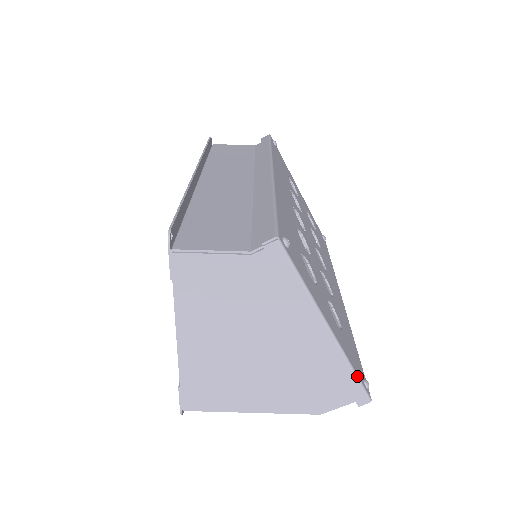
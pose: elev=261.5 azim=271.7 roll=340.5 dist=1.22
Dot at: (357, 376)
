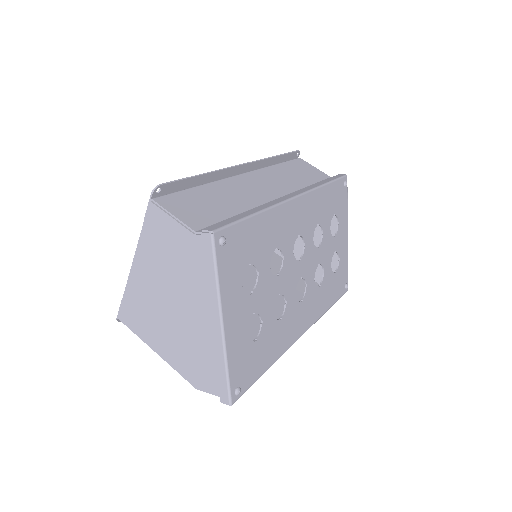
Dot at: (228, 377)
